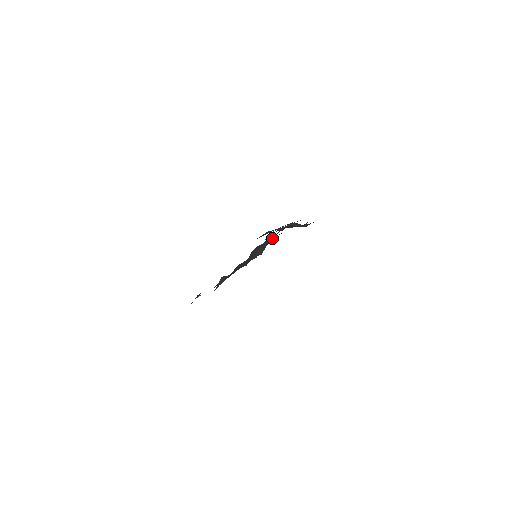
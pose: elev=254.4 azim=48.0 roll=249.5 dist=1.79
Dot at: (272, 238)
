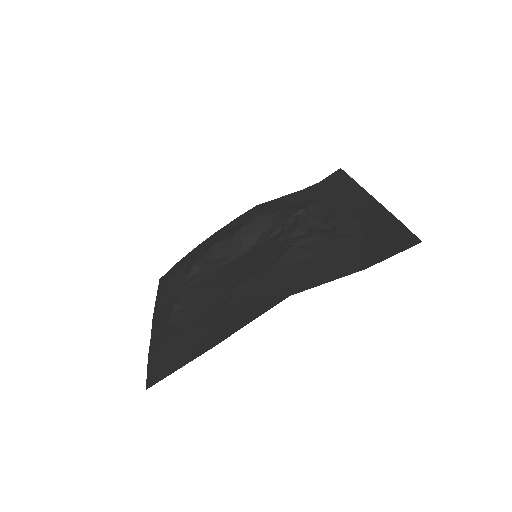
Dot at: (276, 231)
